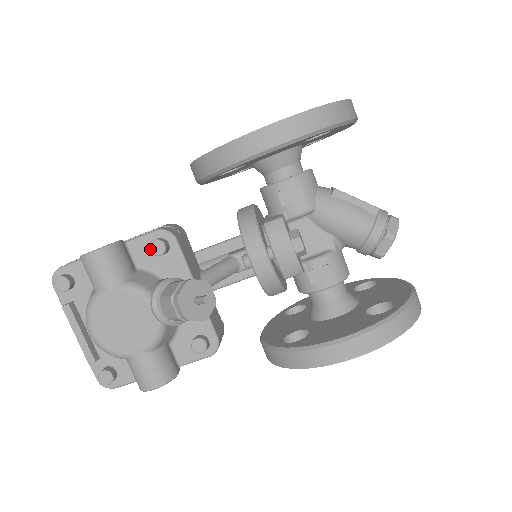
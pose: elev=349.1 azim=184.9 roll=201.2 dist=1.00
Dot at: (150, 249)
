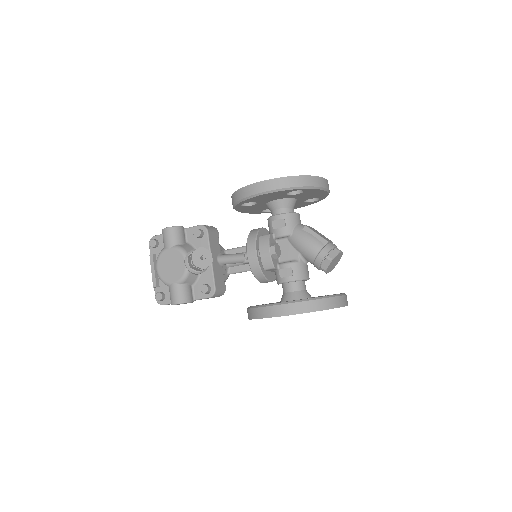
Dot at: (194, 233)
